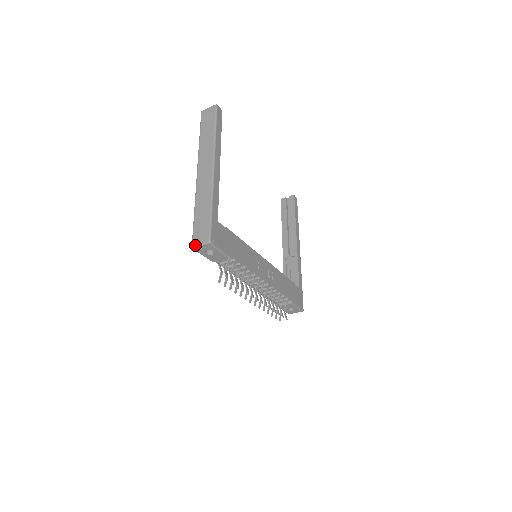
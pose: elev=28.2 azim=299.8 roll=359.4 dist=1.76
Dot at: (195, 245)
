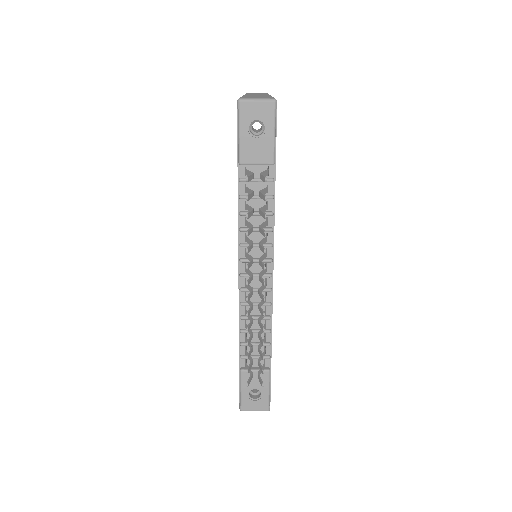
Dot at: (246, 98)
